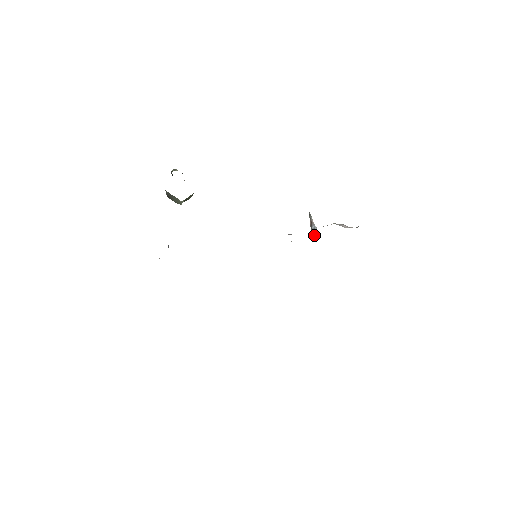
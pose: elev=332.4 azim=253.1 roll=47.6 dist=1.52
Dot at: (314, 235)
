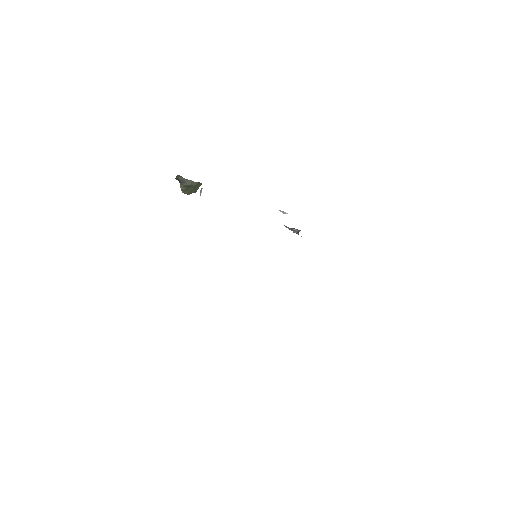
Dot at: (298, 231)
